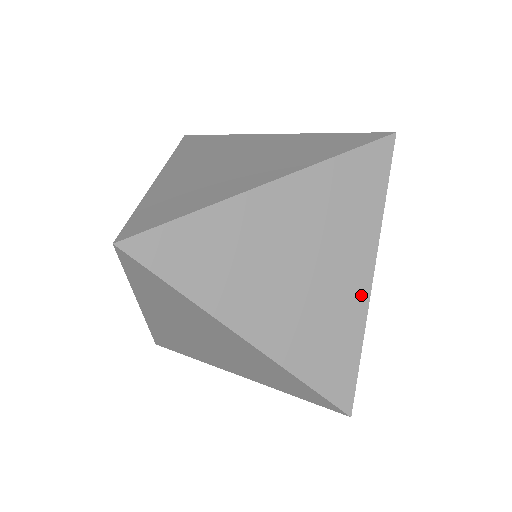
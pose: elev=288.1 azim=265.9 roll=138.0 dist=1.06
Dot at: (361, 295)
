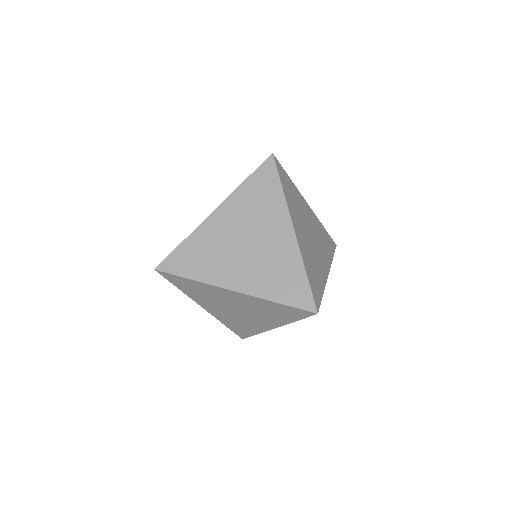
Dot at: (265, 328)
